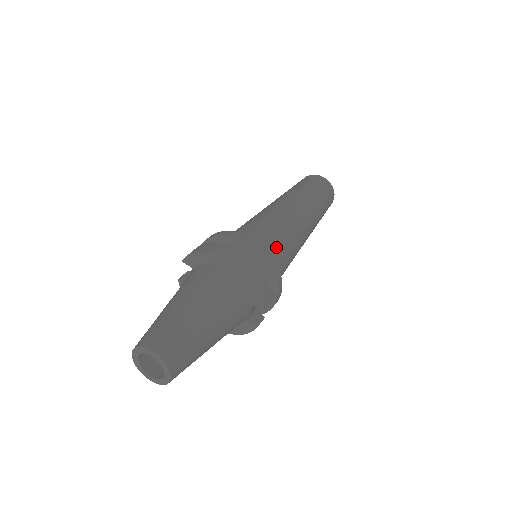
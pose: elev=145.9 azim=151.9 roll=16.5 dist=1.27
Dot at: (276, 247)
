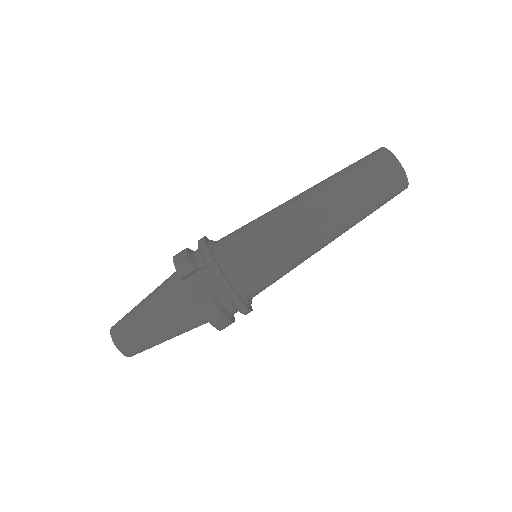
Dot at: occluded
